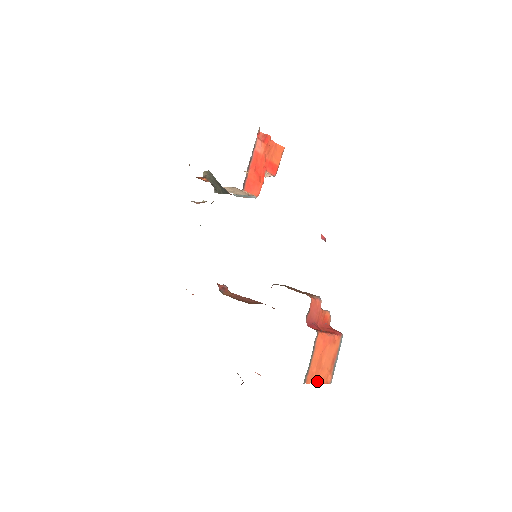
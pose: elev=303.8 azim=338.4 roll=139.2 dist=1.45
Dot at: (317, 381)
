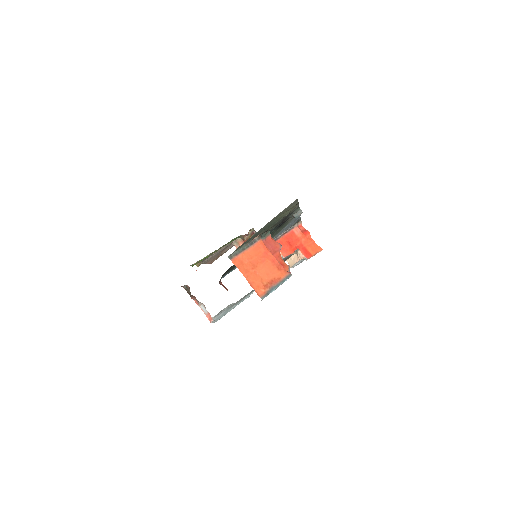
Dot at: (245, 275)
